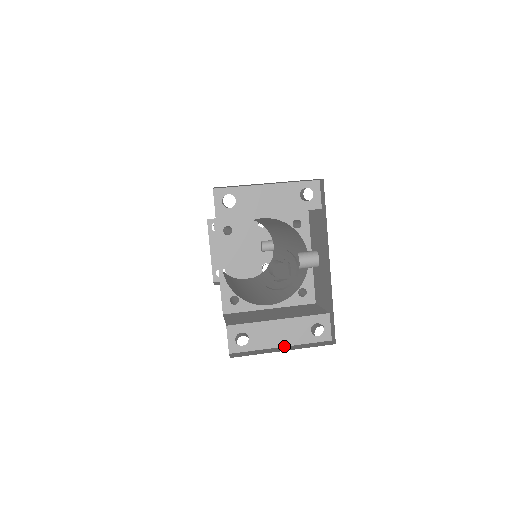
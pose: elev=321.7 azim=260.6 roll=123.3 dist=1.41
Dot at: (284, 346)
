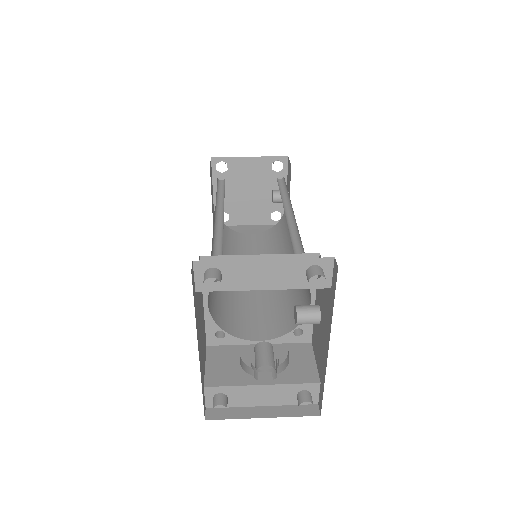
Dot at: (265, 405)
